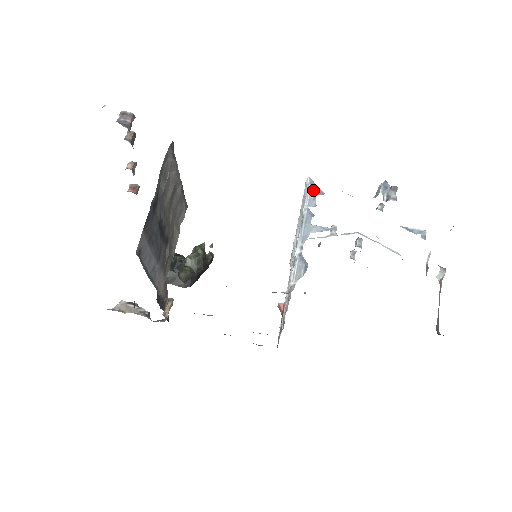
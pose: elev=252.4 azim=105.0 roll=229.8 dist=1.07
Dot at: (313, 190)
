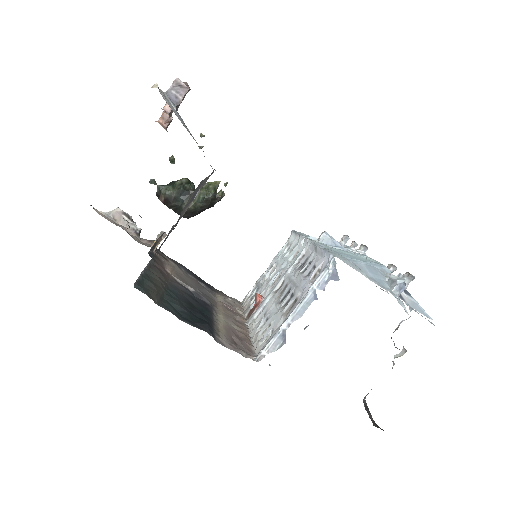
Dot at: (331, 273)
